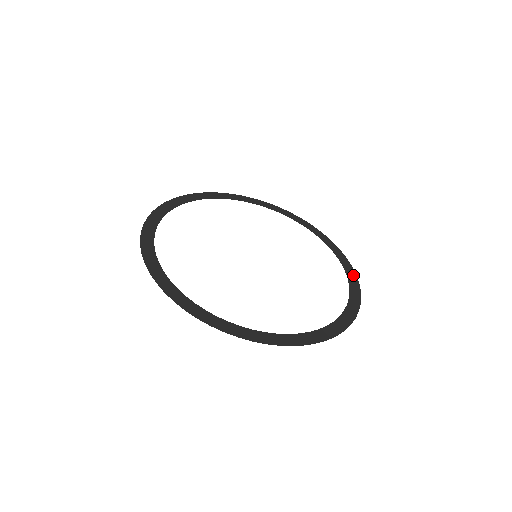
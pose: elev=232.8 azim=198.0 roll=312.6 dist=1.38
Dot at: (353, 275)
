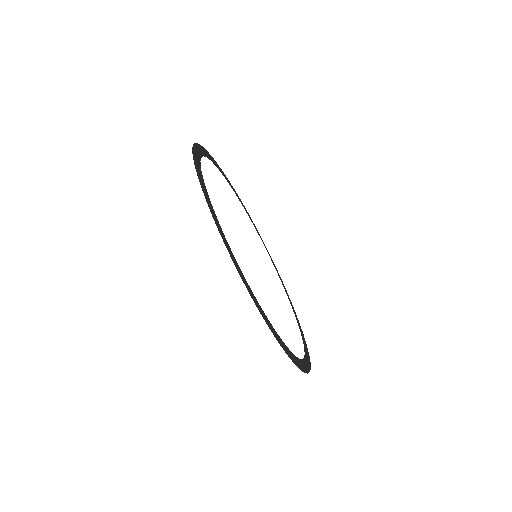
Dot at: (303, 334)
